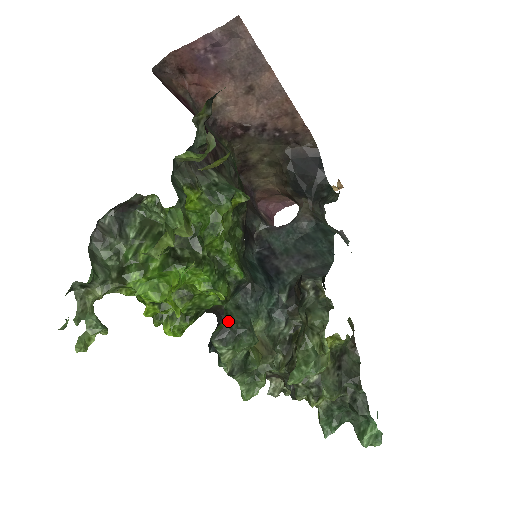
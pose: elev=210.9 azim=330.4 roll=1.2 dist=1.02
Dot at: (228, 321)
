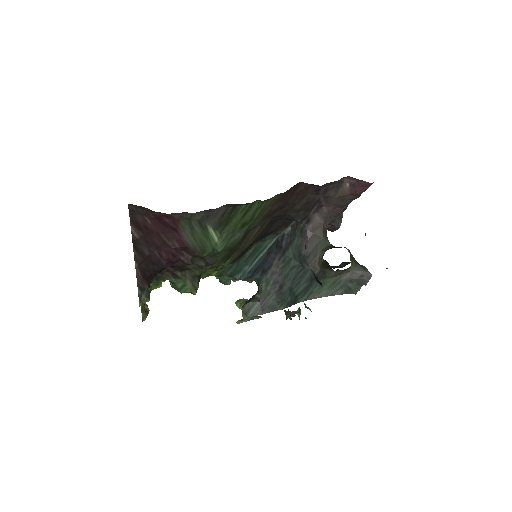
Dot at: occluded
